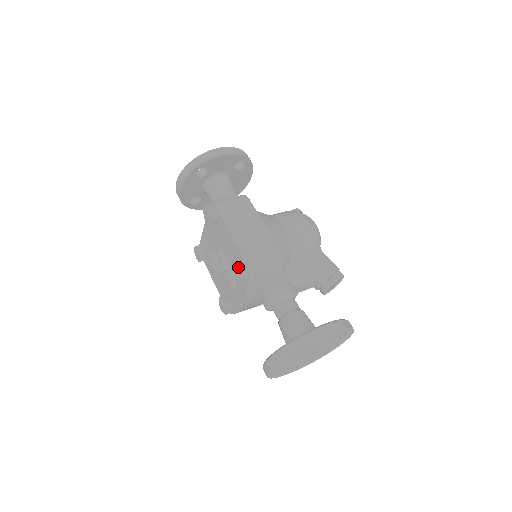
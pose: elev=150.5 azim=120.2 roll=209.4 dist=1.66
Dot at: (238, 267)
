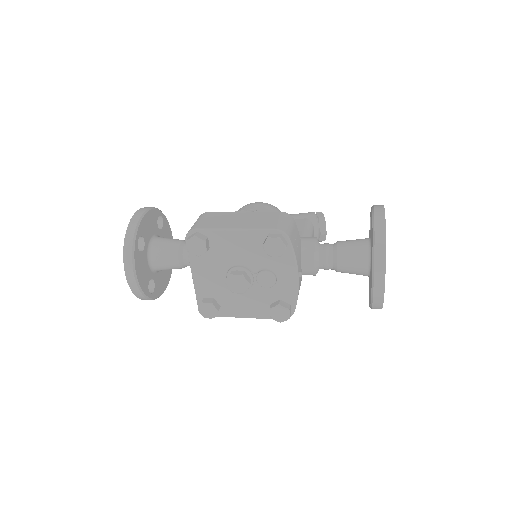
Dot at: (274, 238)
